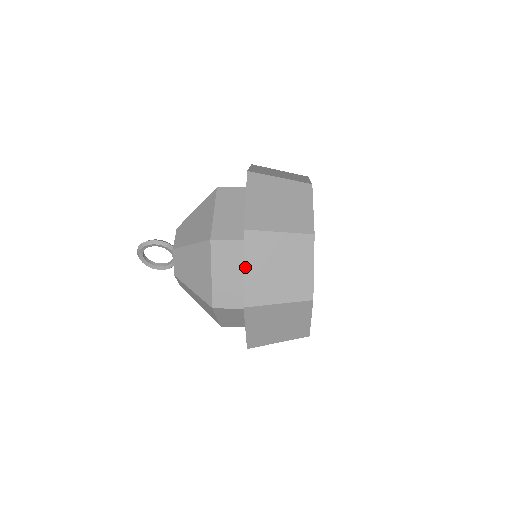
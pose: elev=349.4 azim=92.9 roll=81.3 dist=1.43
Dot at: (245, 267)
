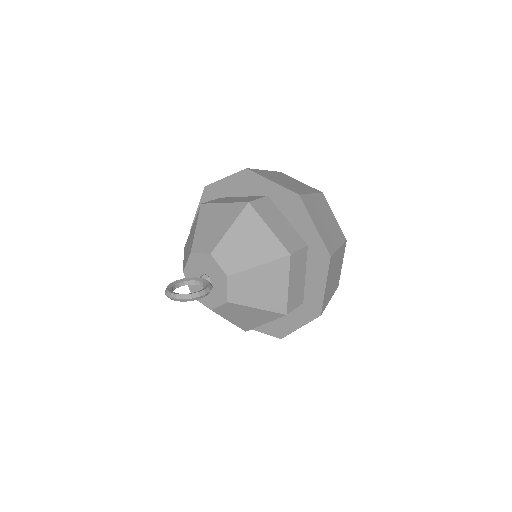
Dot at: occluded
